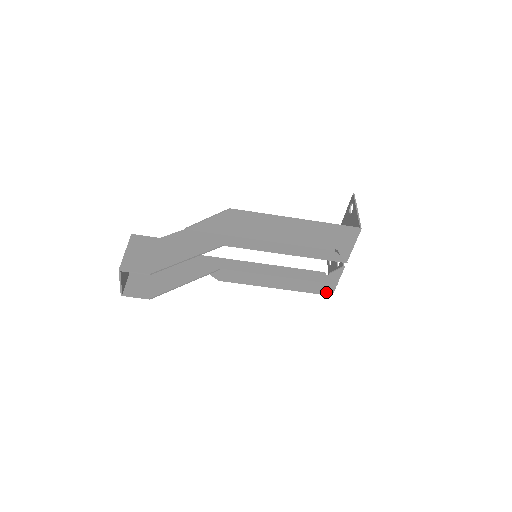
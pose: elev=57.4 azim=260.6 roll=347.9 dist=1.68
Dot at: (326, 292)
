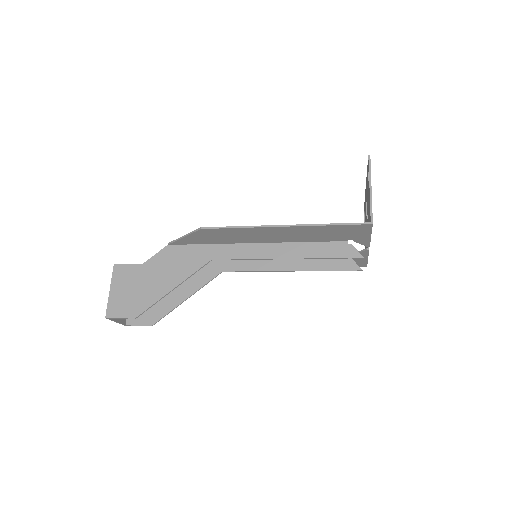
Dot at: (358, 265)
